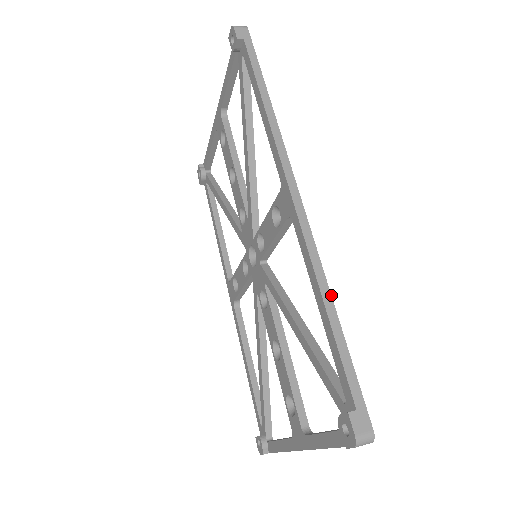
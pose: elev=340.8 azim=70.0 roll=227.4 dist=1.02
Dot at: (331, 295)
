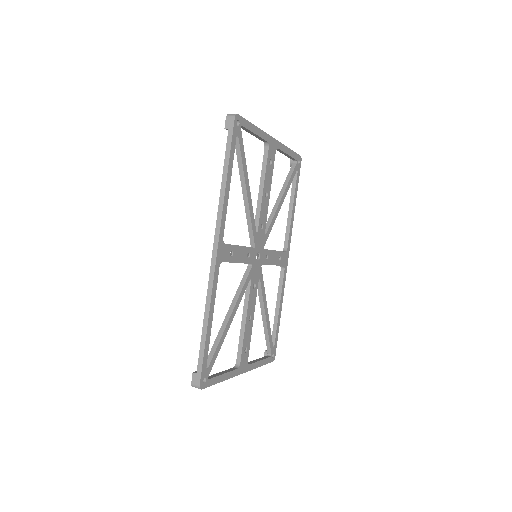
Dot at: (209, 316)
